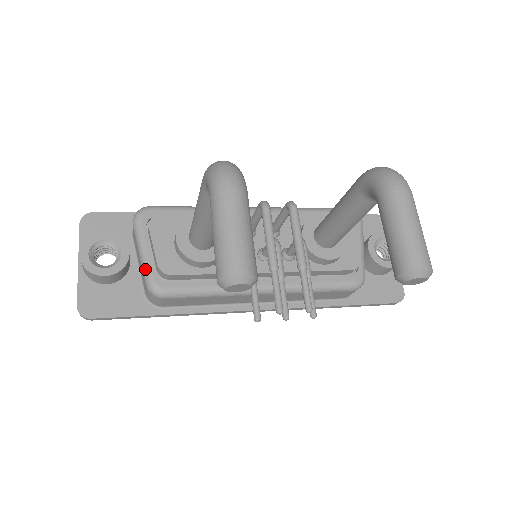
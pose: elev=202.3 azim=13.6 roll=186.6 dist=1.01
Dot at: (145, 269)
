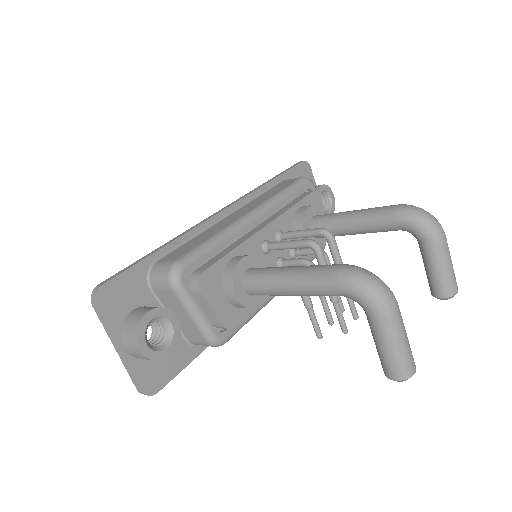
Dot at: (204, 330)
